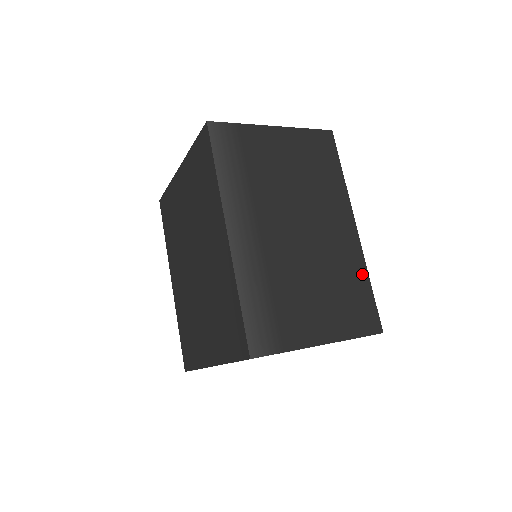
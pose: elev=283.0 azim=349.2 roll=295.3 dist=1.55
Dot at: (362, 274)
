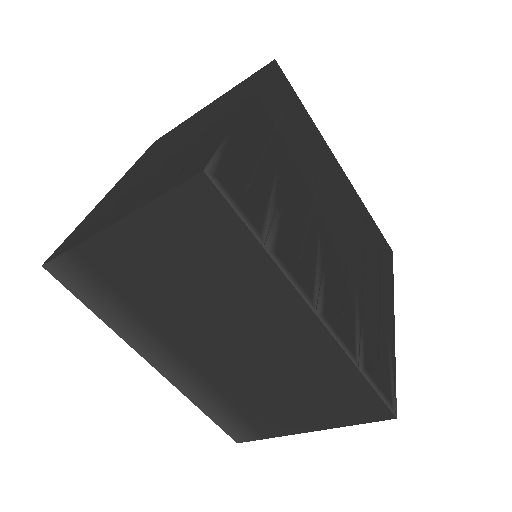
Dot at: (345, 369)
